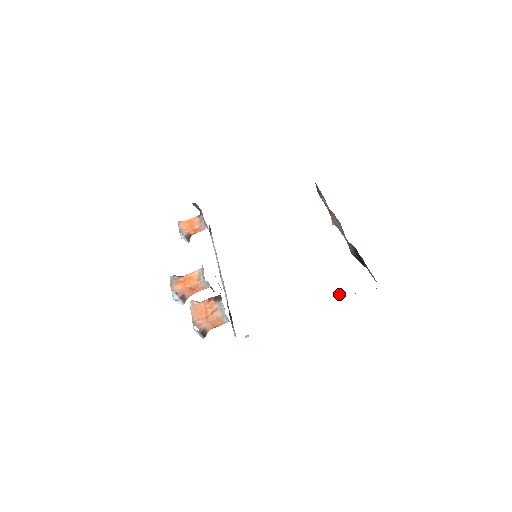
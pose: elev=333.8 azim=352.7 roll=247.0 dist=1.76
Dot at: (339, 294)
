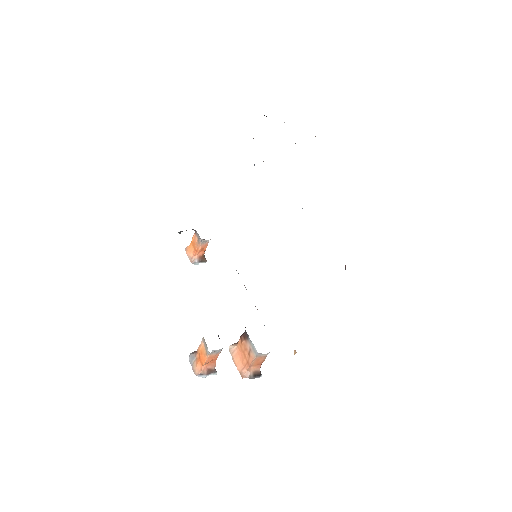
Dot at: (345, 266)
